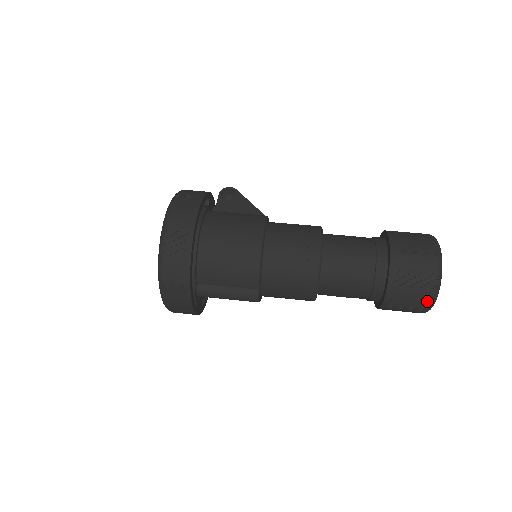
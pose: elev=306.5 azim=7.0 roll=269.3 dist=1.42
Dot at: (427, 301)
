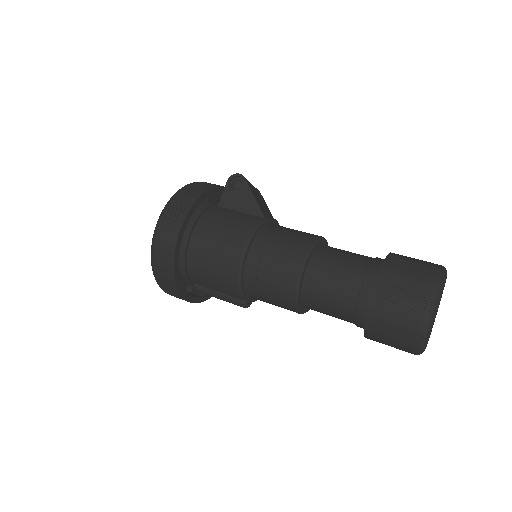
Dot at: (410, 351)
